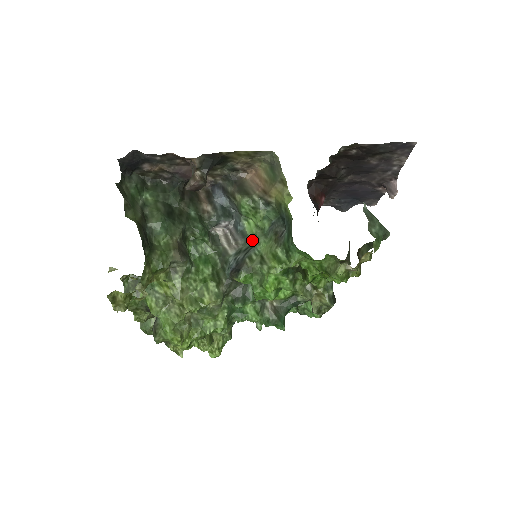
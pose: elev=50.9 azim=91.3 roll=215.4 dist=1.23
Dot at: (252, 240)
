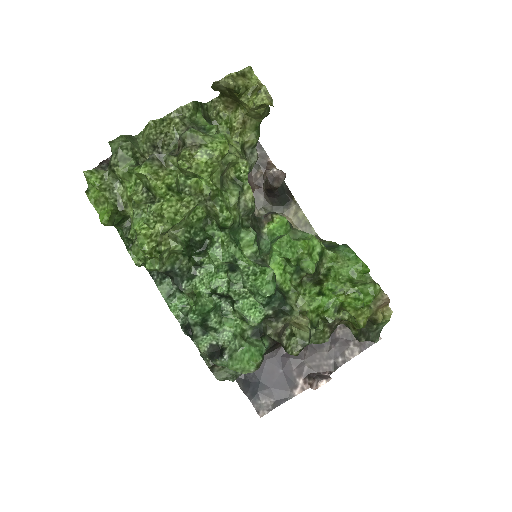
Dot at: occluded
